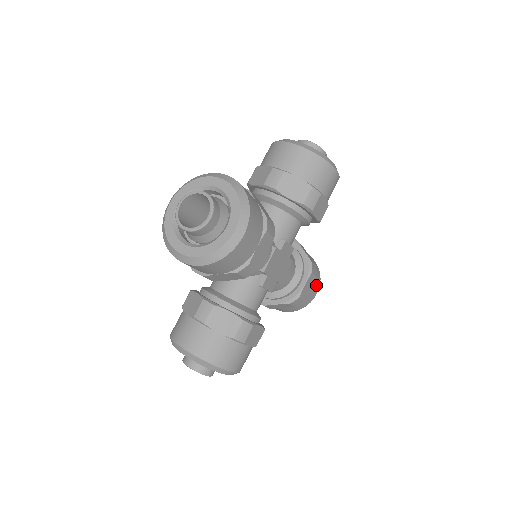
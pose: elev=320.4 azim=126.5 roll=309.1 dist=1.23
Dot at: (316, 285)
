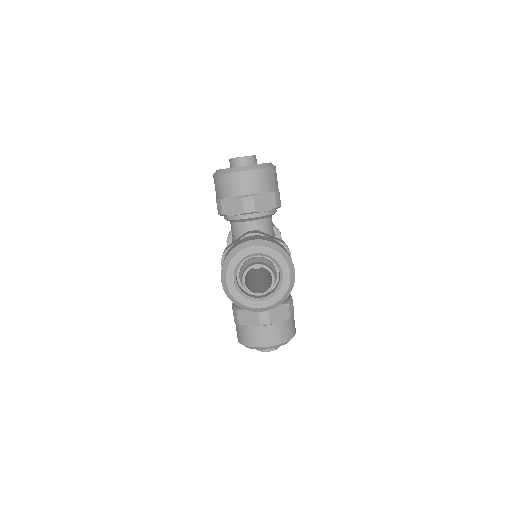
Dot at: occluded
